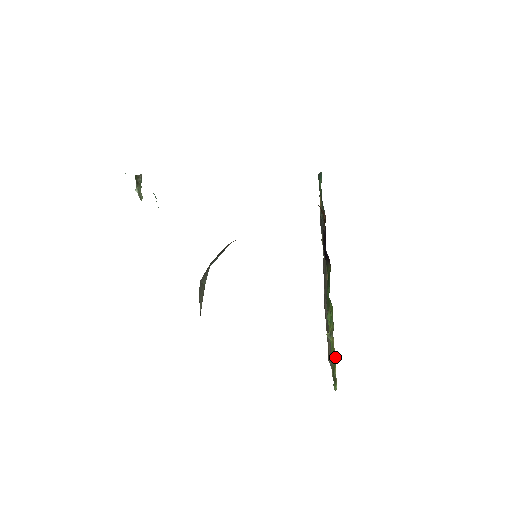
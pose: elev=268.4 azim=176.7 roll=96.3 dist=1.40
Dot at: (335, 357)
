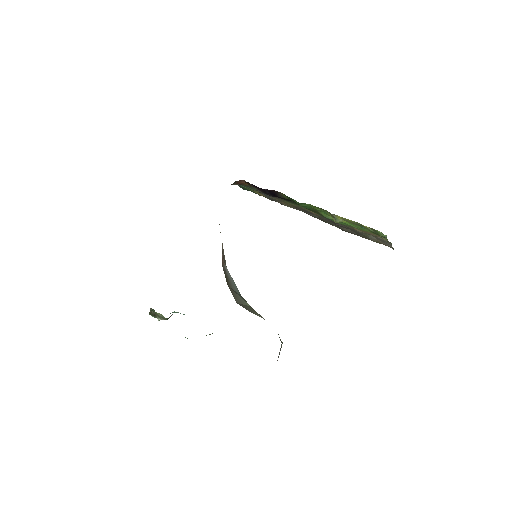
Dot at: (354, 222)
